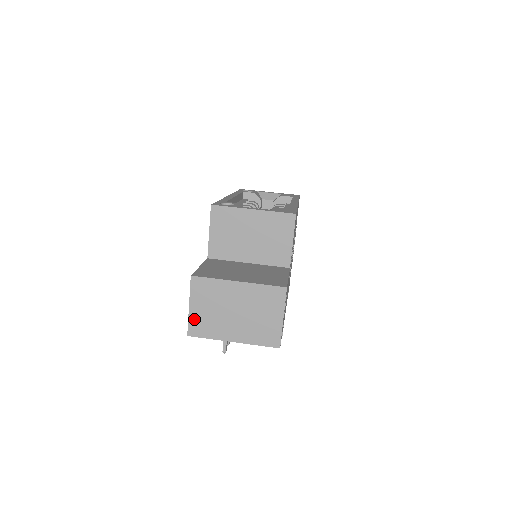
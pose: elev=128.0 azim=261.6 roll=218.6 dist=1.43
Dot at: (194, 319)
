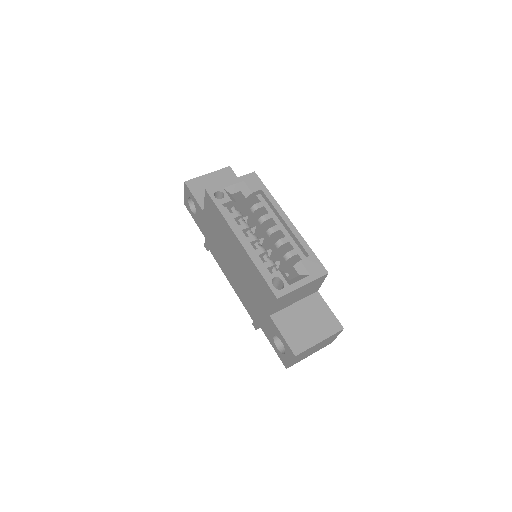
Dot at: occluded
